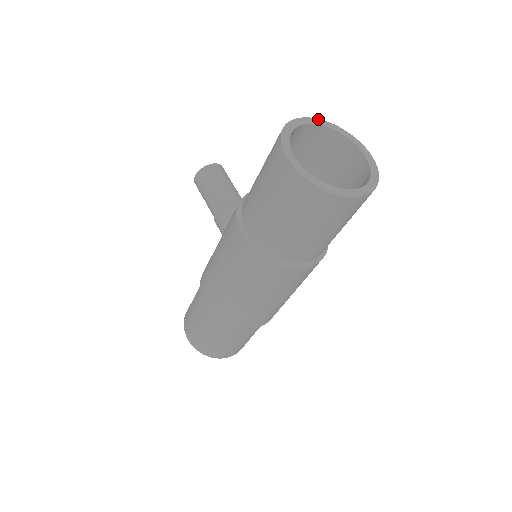
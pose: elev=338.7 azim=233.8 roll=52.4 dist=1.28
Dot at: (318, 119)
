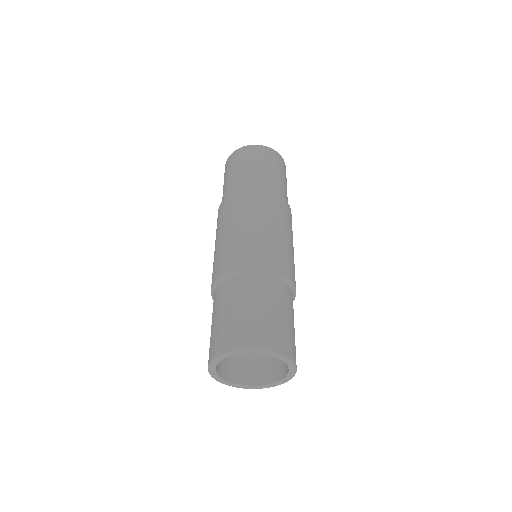
Dot at: occluded
